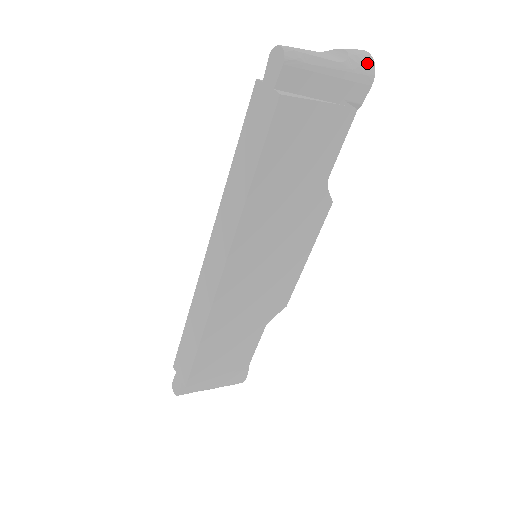
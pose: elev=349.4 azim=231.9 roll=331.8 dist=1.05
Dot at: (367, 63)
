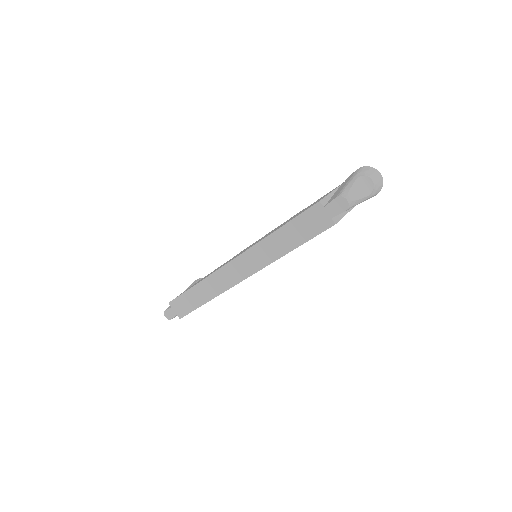
Dot at: (380, 187)
